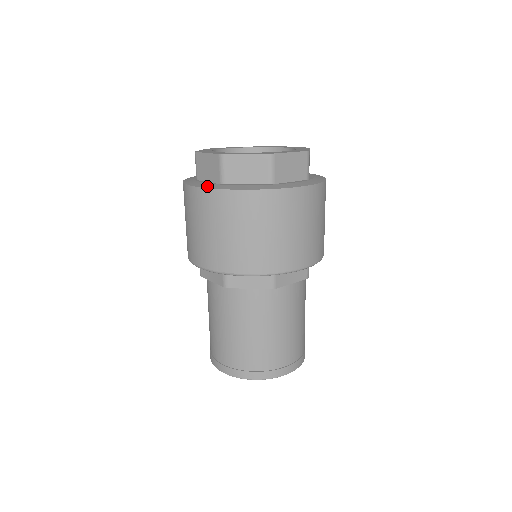
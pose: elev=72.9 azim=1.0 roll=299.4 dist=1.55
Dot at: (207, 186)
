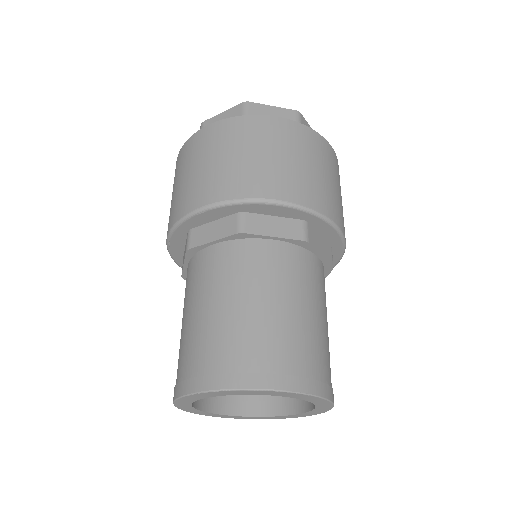
Dot at: occluded
